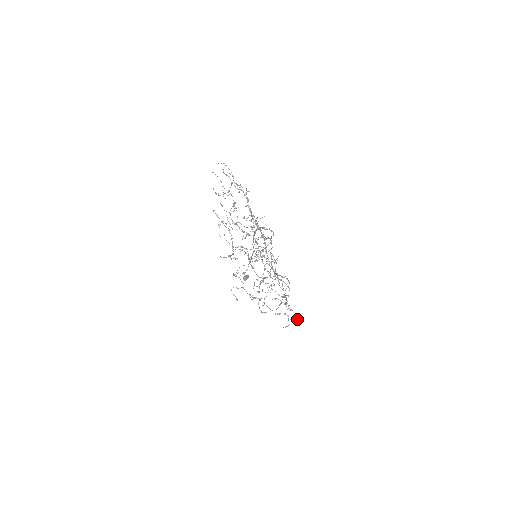
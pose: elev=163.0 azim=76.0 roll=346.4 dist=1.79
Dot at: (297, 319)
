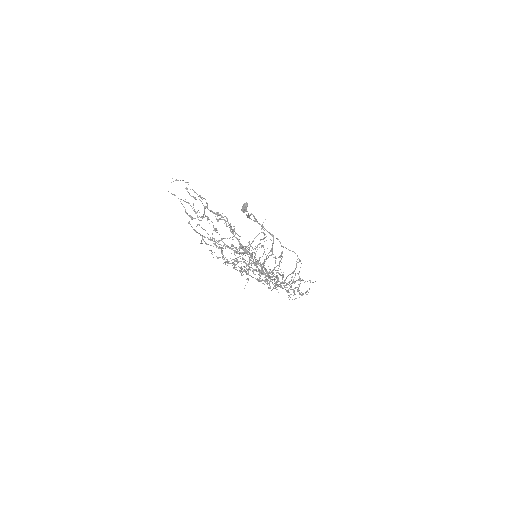
Dot at: (313, 282)
